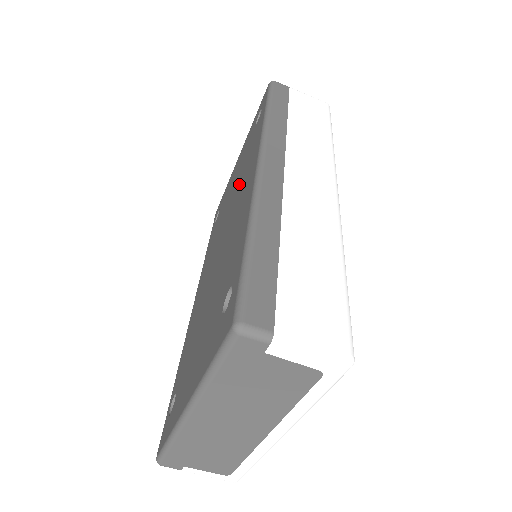
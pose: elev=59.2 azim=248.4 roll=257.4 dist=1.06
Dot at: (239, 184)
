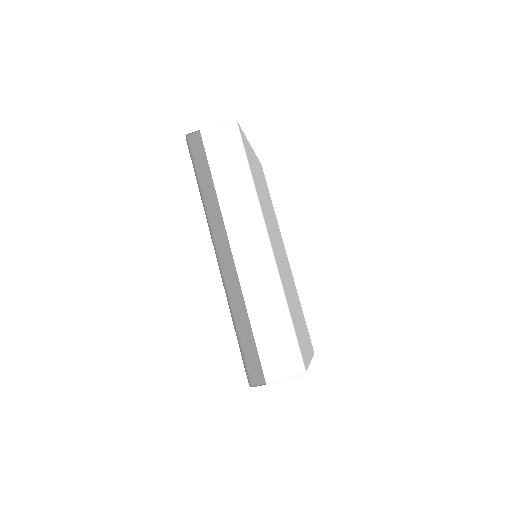
Dot at: occluded
